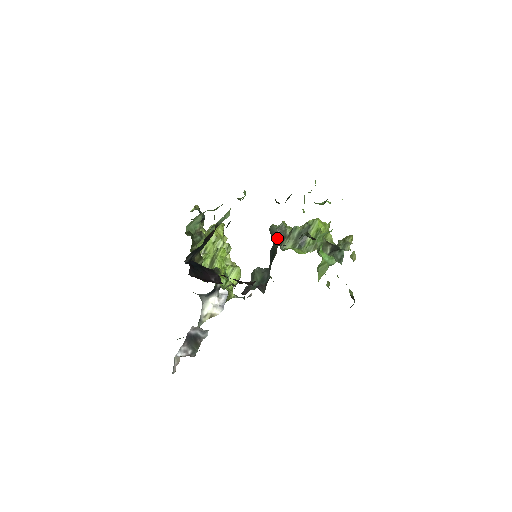
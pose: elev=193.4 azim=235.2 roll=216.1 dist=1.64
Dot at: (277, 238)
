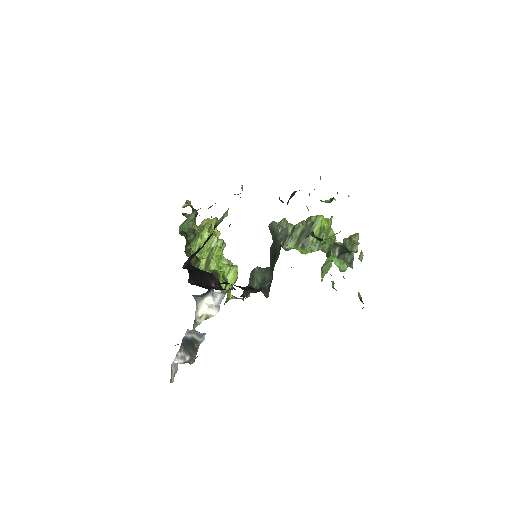
Dot at: (278, 237)
